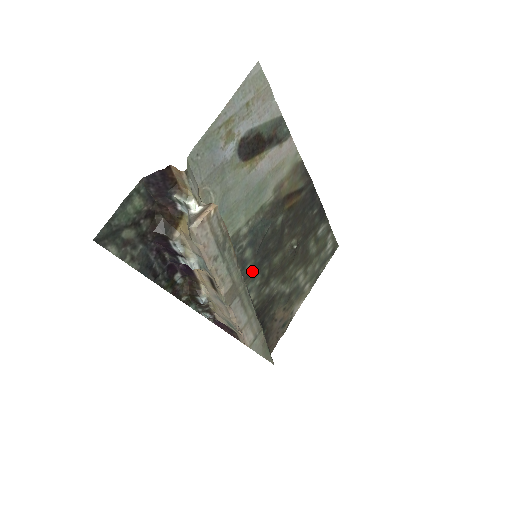
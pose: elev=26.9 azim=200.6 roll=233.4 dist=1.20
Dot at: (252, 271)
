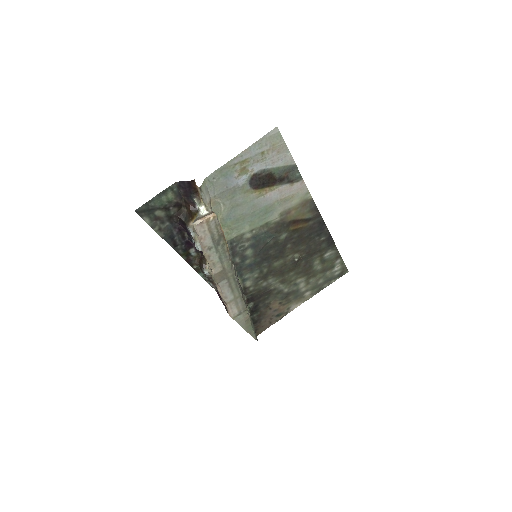
Dot at: (251, 266)
